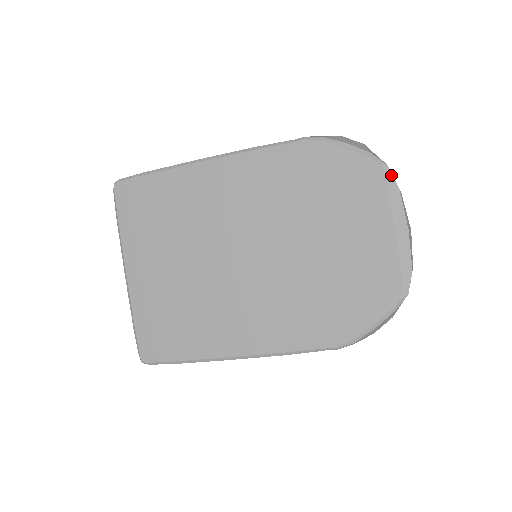
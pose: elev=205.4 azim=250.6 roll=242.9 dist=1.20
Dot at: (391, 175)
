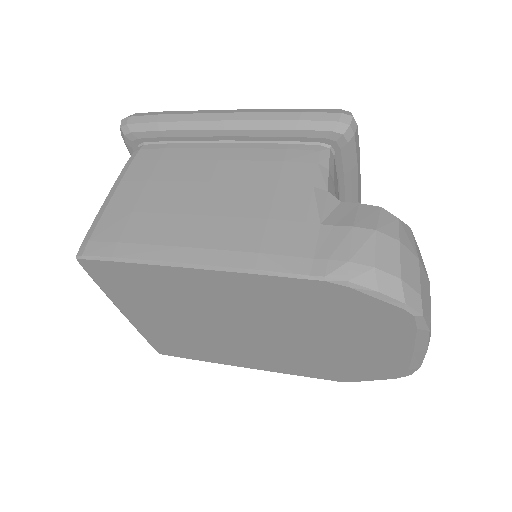
Dot at: (424, 322)
